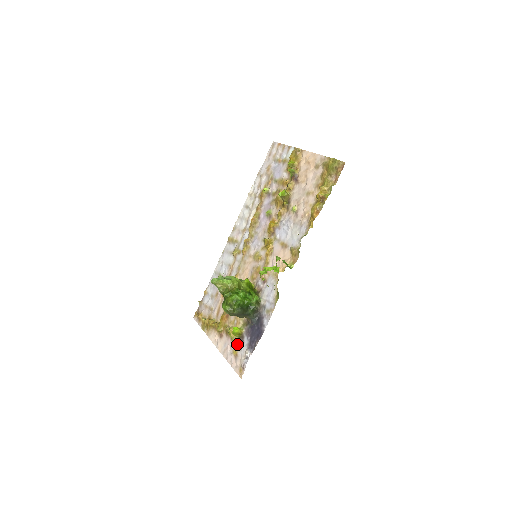
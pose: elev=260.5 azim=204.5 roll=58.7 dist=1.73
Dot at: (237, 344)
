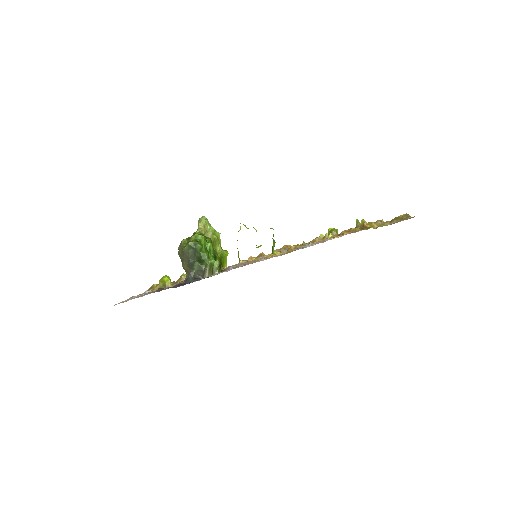
Dot at: occluded
